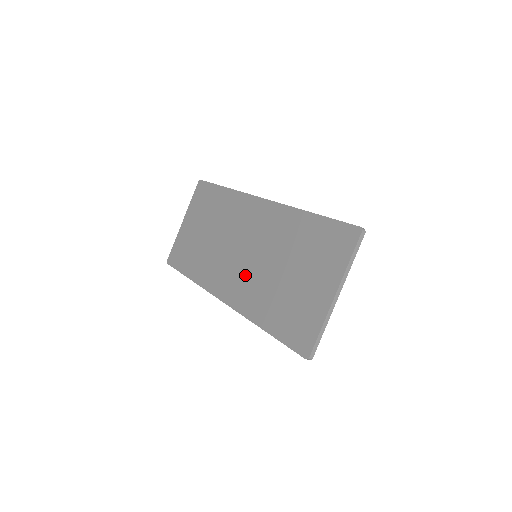
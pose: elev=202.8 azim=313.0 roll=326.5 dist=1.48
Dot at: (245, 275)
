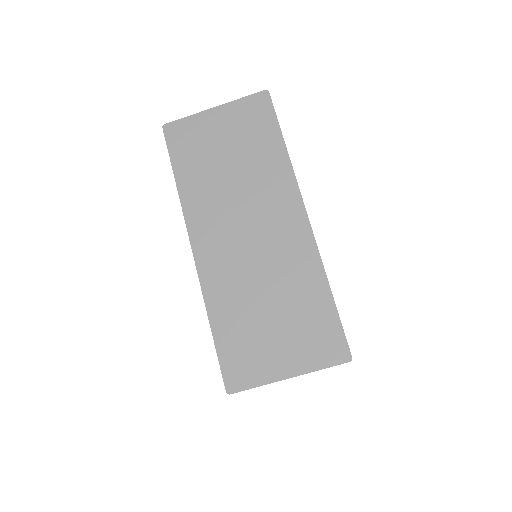
Dot at: (233, 261)
